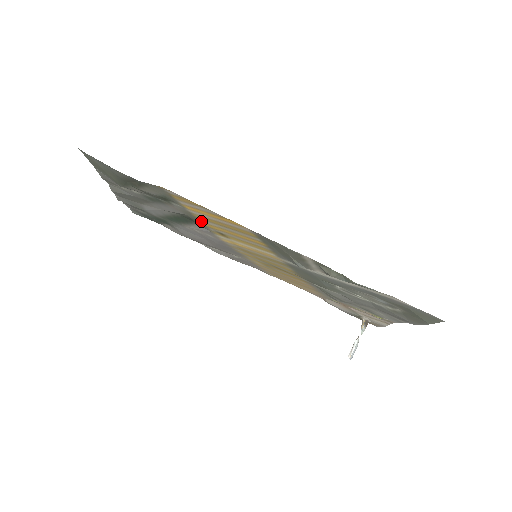
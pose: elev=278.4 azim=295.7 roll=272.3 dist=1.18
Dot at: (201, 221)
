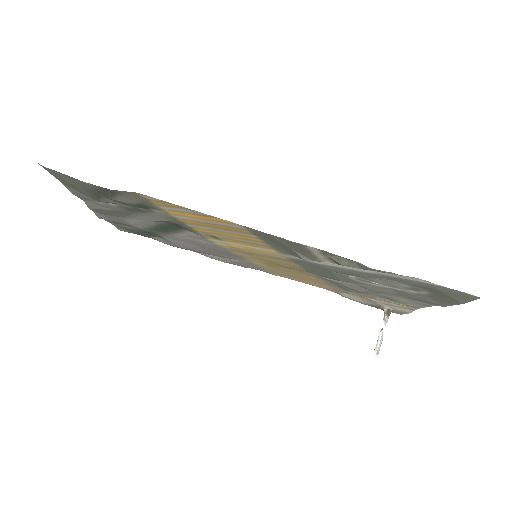
Dot at: (189, 226)
